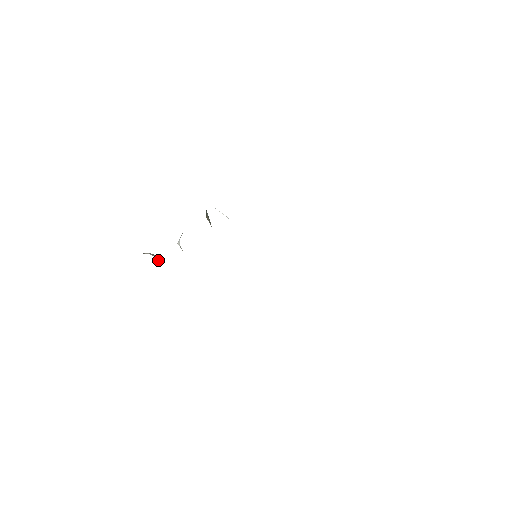
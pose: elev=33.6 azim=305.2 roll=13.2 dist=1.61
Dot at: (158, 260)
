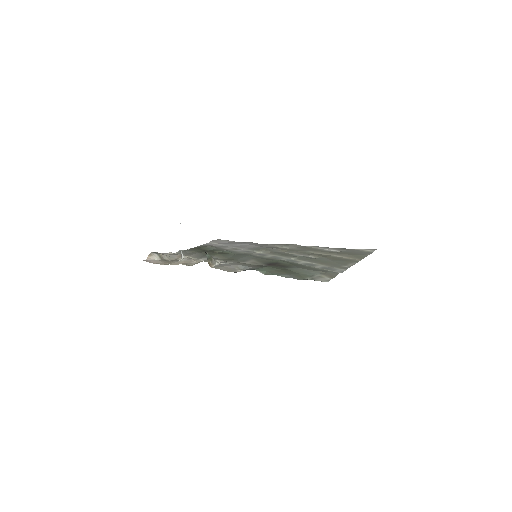
Dot at: (164, 256)
